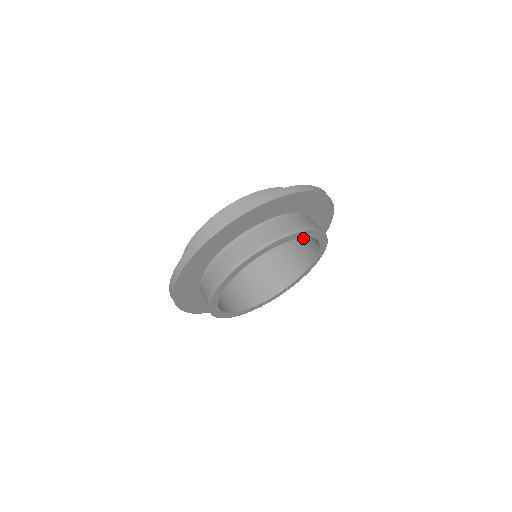
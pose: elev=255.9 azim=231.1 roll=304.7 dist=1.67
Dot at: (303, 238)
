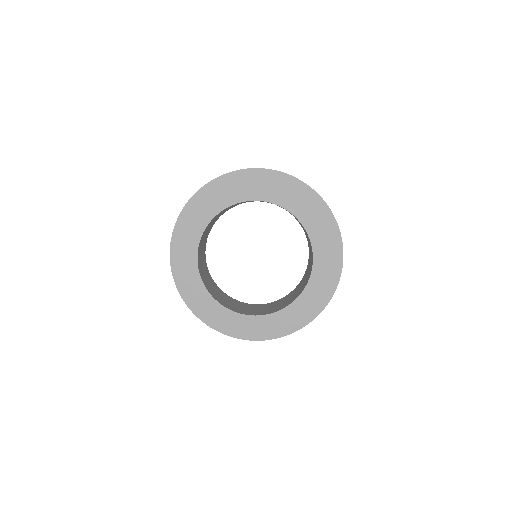
Dot at: (298, 290)
